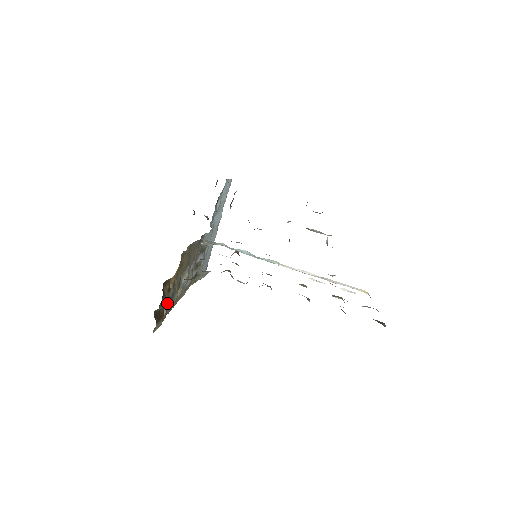
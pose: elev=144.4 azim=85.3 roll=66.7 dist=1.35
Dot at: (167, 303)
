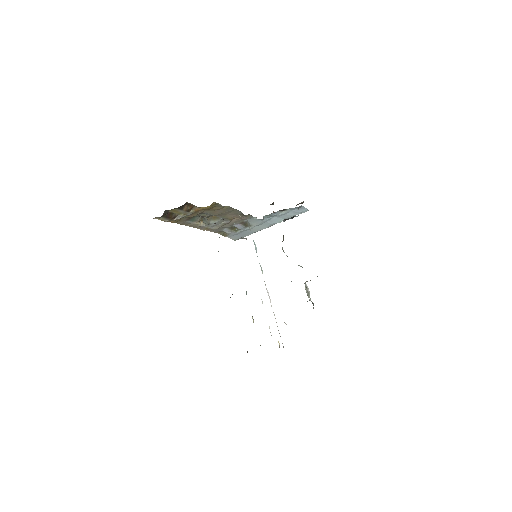
Dot at: (181, 216)
